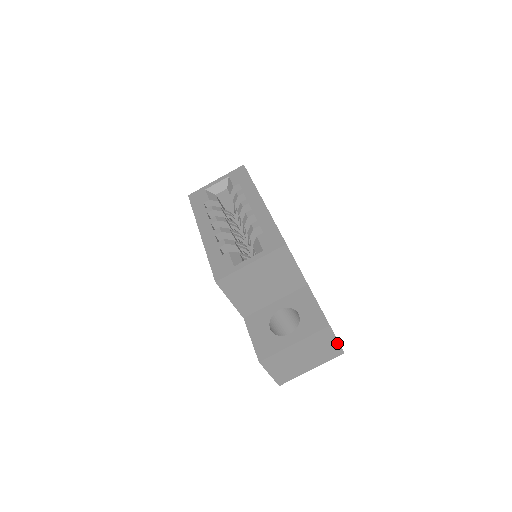
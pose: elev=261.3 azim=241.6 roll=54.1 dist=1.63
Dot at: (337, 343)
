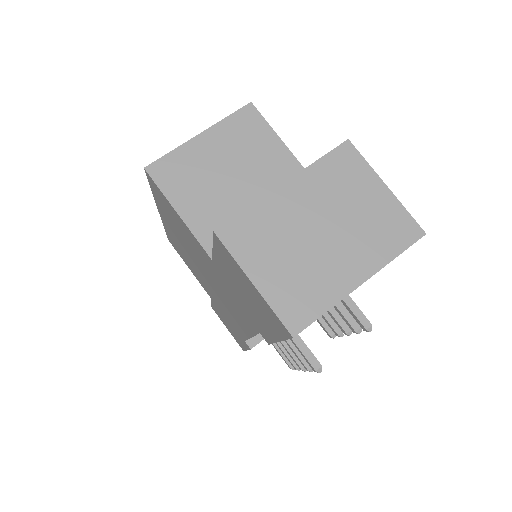
Dot at: (391, 198)
